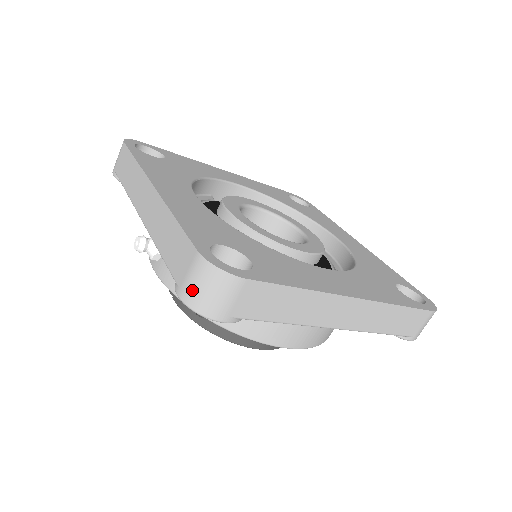
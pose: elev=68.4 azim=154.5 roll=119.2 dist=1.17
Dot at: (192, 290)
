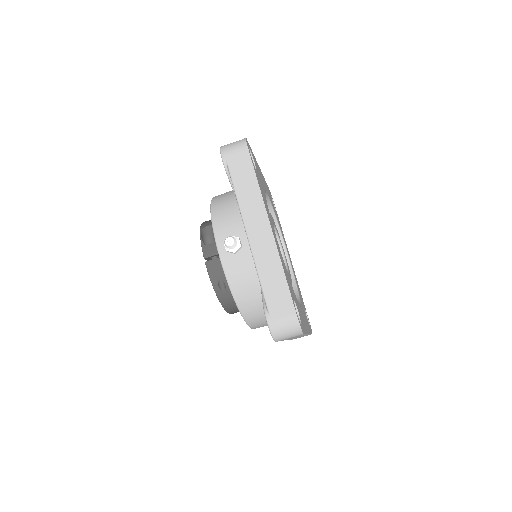
Dot at: (279, 326)
